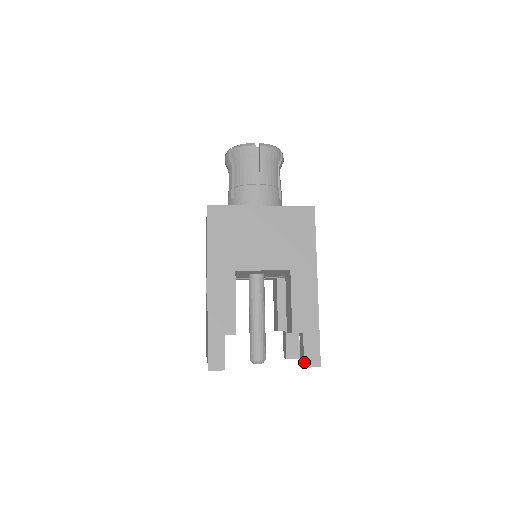
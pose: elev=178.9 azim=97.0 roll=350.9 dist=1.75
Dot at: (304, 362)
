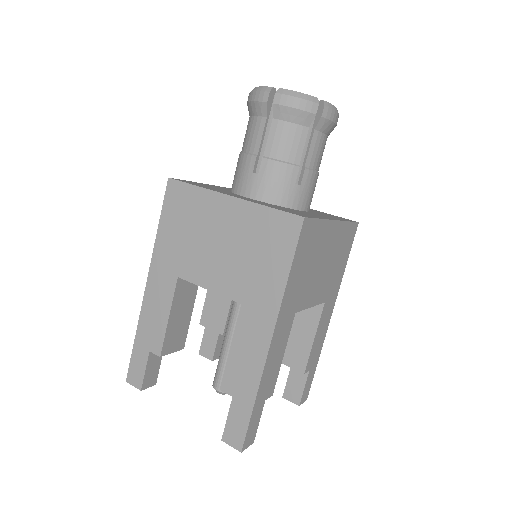
Dot at: (223, 433)
